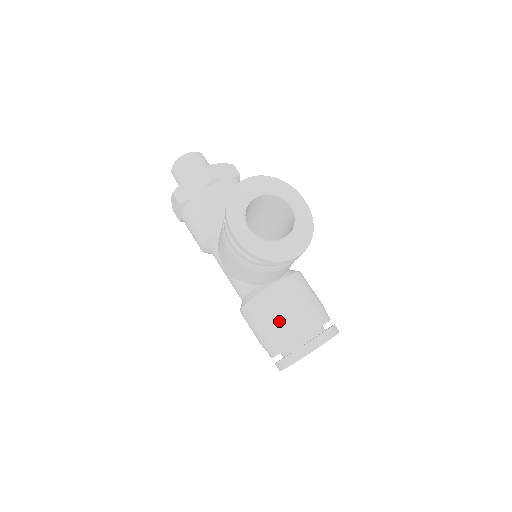
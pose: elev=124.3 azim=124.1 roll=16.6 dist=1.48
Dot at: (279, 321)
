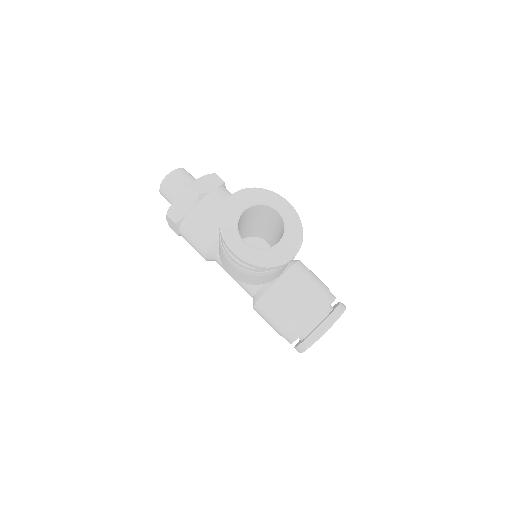
Dot at: (290, 312)
